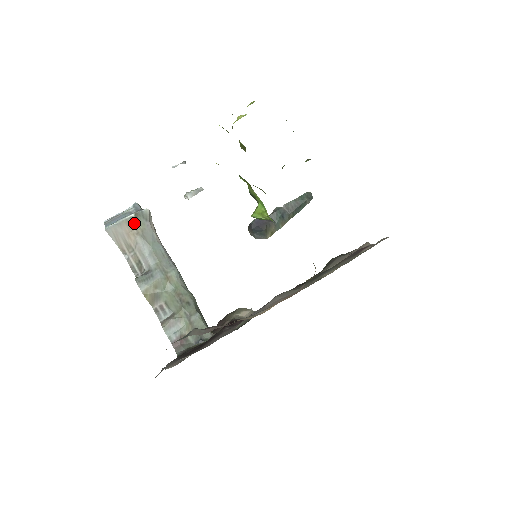
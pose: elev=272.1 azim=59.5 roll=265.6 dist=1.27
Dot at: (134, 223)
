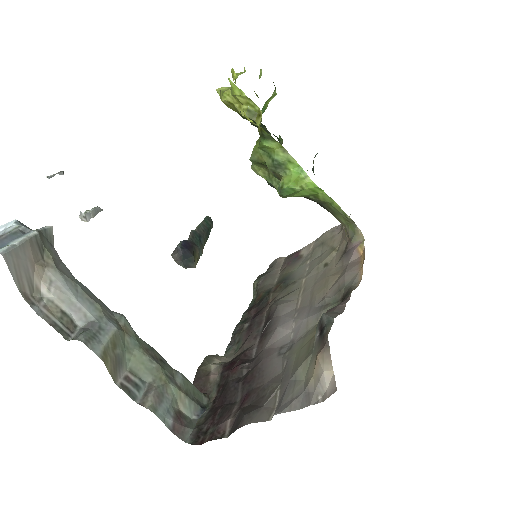
Dot at: (39, 247)
